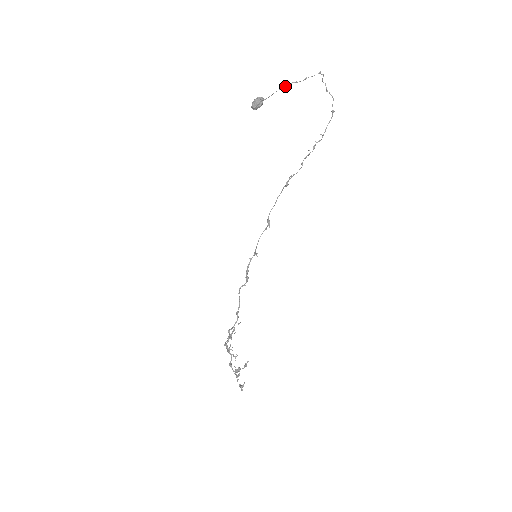
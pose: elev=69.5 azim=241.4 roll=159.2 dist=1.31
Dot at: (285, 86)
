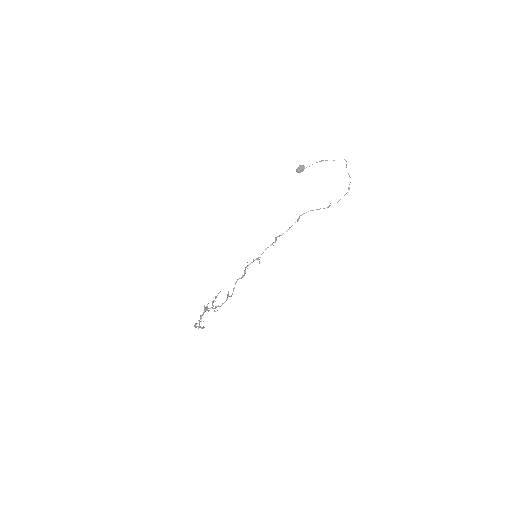
Dot at: (320, 161)
